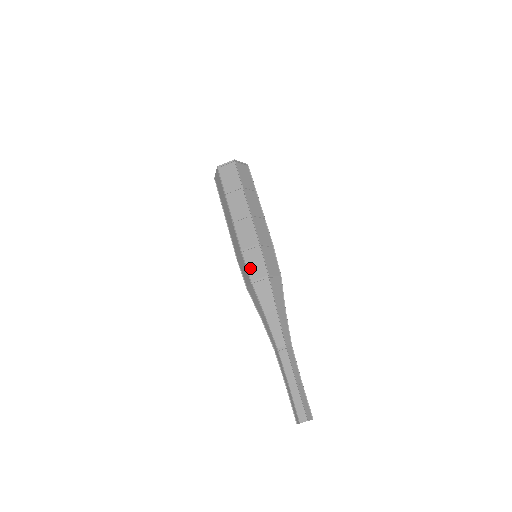
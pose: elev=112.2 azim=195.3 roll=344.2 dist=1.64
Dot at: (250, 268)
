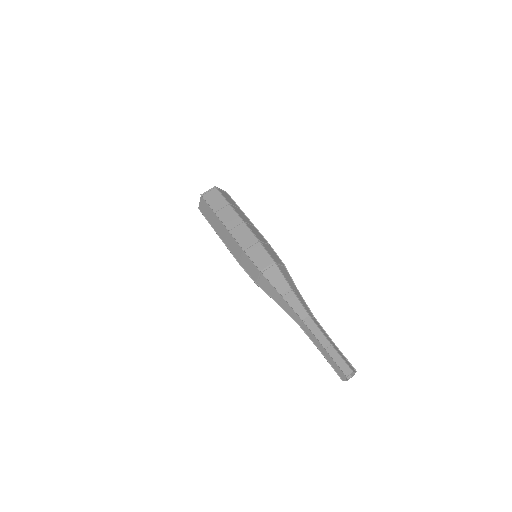
Dot at: (250, 273)
